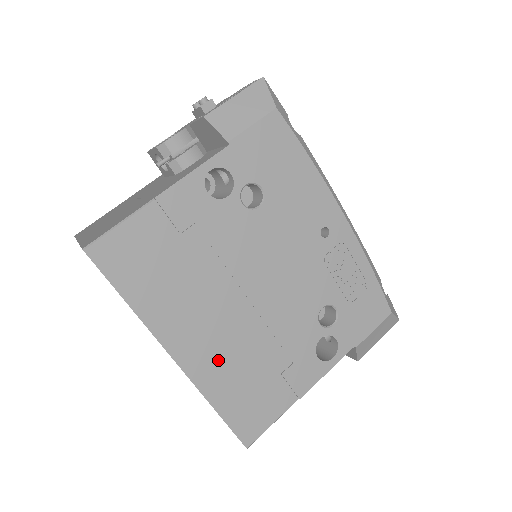
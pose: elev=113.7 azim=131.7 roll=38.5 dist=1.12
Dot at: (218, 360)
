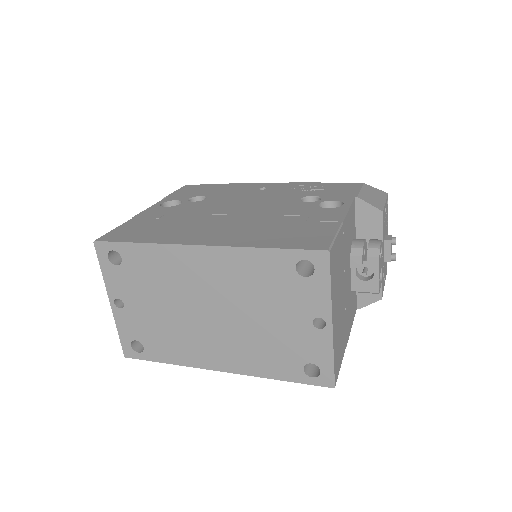
Dot at: (239, 234)
